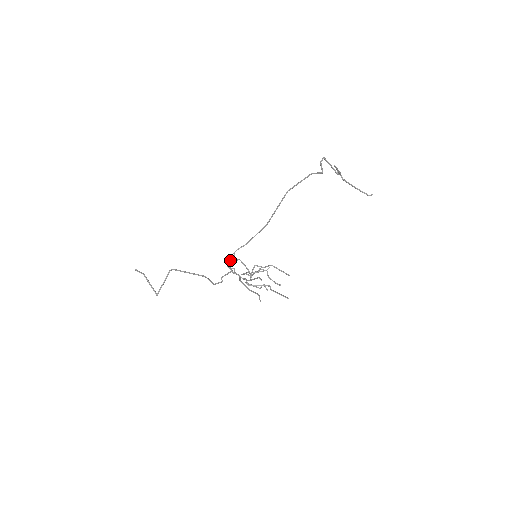
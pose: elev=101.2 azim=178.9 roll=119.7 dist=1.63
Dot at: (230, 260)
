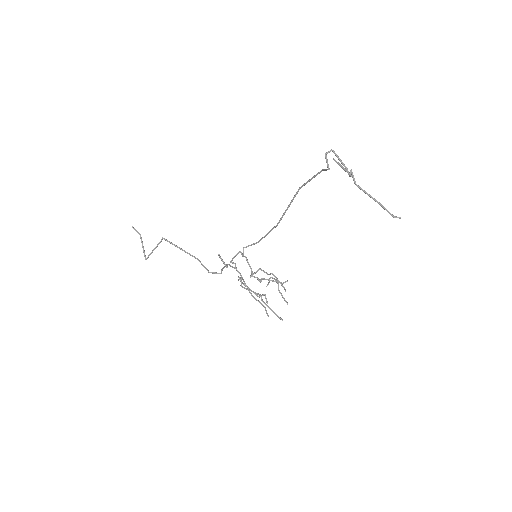
Dot at: (237, 254)
